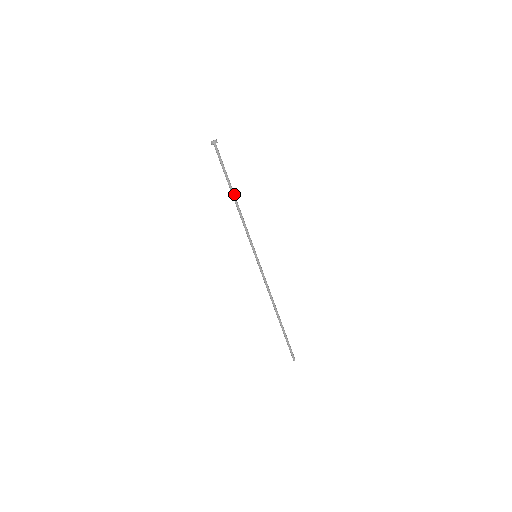
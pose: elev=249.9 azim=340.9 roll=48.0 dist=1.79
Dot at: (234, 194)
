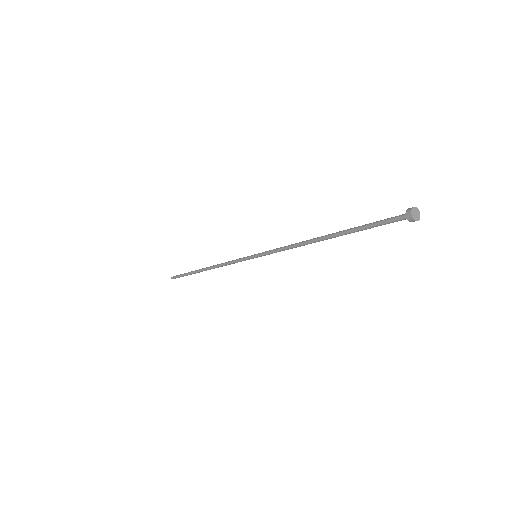
Dot at: (330, 237)
